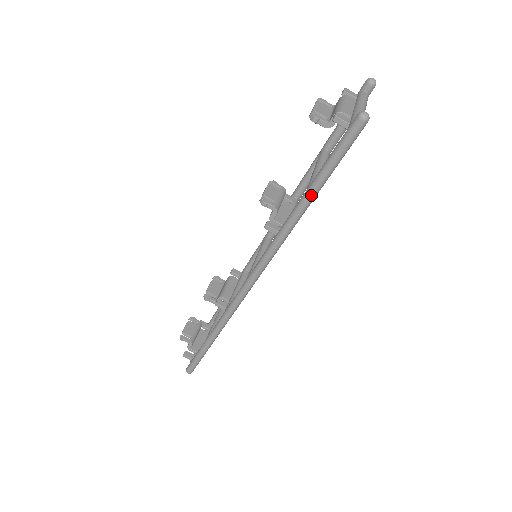
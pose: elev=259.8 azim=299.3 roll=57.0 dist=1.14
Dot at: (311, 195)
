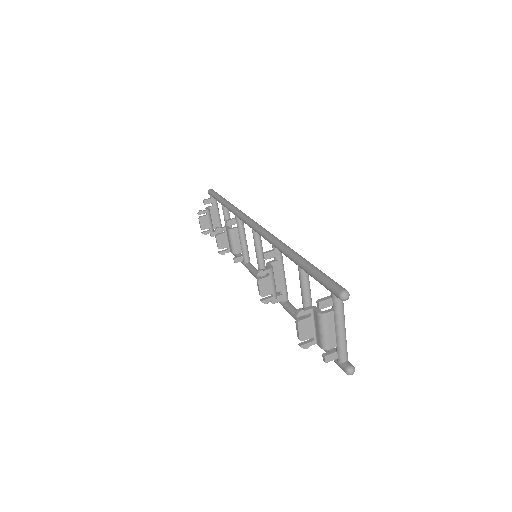
Dot at: (224, 199)
